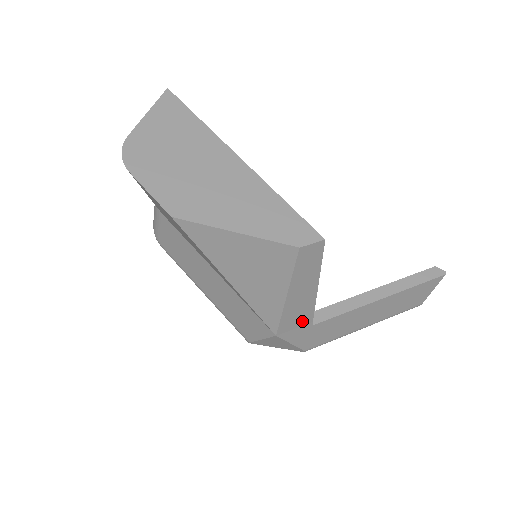
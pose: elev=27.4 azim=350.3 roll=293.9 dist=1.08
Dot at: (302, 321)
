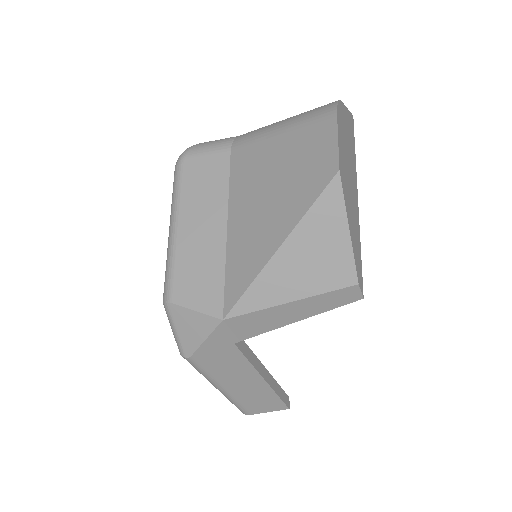
Dot at: (244, 332)
